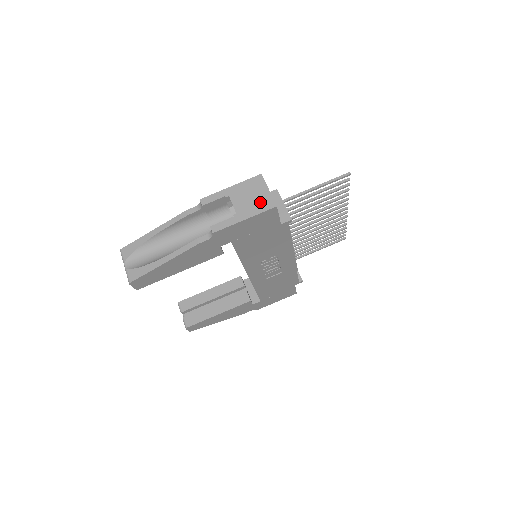
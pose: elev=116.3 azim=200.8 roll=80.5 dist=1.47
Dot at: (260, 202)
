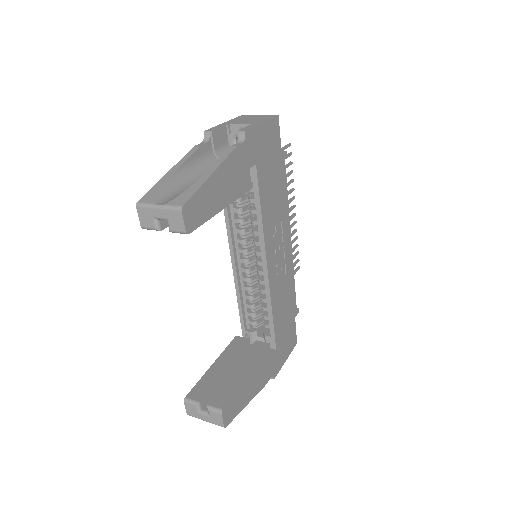
Dot at: (262, 117)
